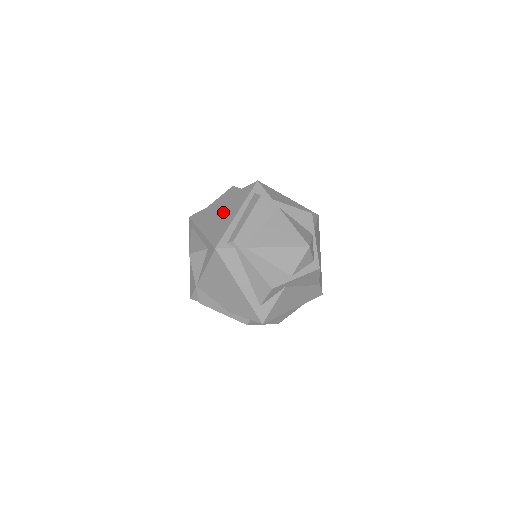
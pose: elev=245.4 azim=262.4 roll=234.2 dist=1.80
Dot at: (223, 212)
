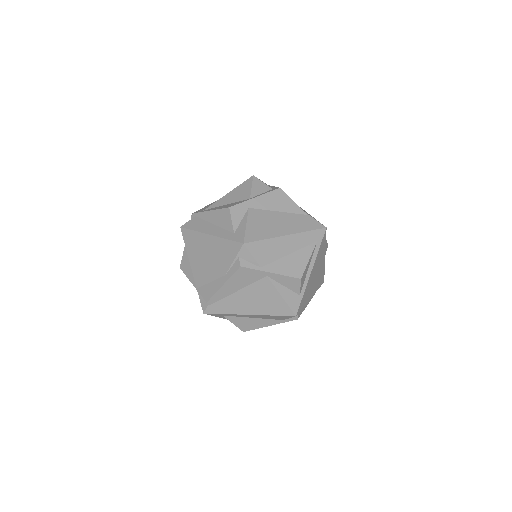
Dot at: occluded
